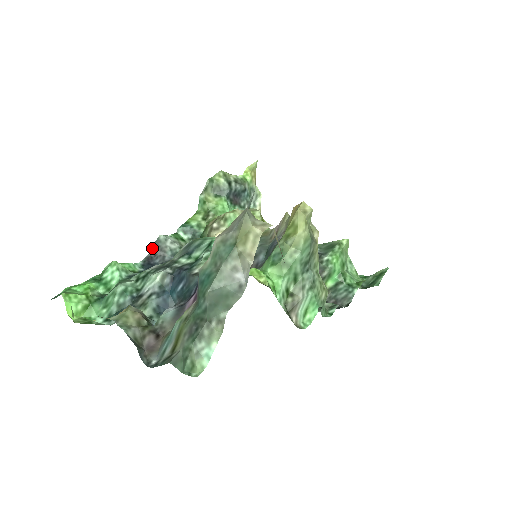
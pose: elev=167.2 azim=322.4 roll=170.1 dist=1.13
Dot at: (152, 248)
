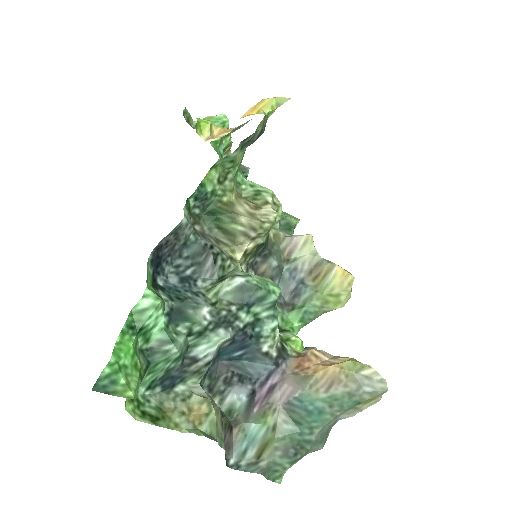
Dot at: (168, 236)
